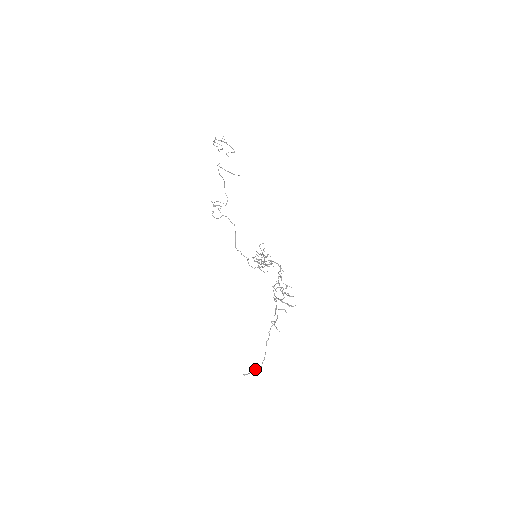
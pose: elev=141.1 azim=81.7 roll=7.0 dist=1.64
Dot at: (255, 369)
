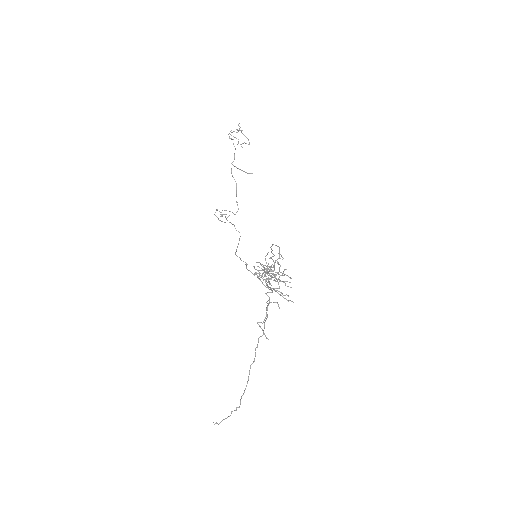
Dot at: occluded
